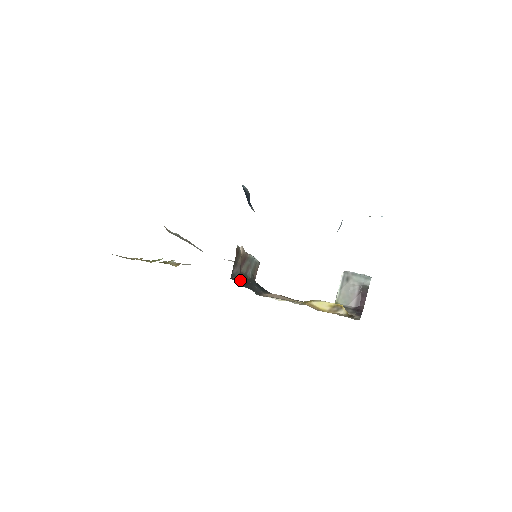
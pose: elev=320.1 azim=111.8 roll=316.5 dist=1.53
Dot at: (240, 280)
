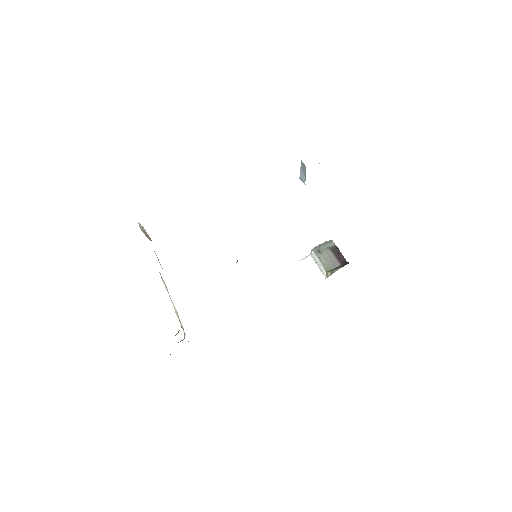
Dot at: occluded
